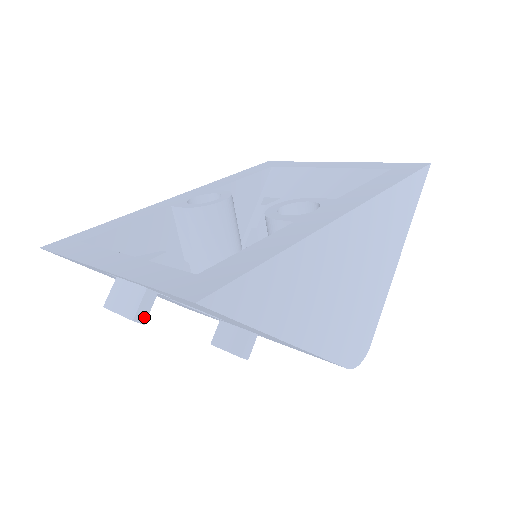
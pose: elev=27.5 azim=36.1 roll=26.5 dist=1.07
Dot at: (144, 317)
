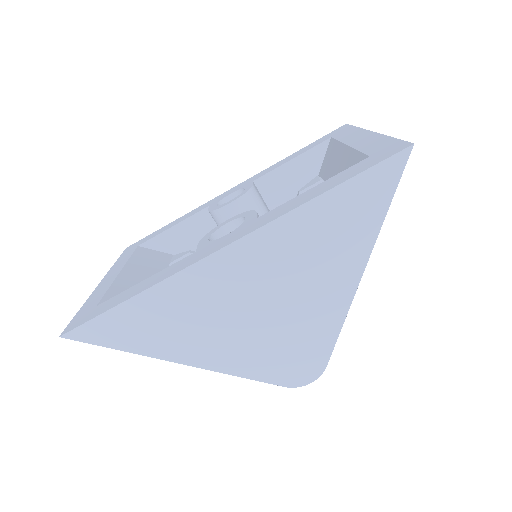
Dot at: occluded
